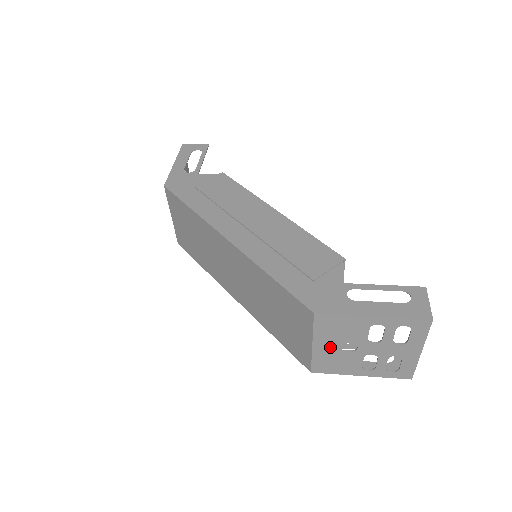
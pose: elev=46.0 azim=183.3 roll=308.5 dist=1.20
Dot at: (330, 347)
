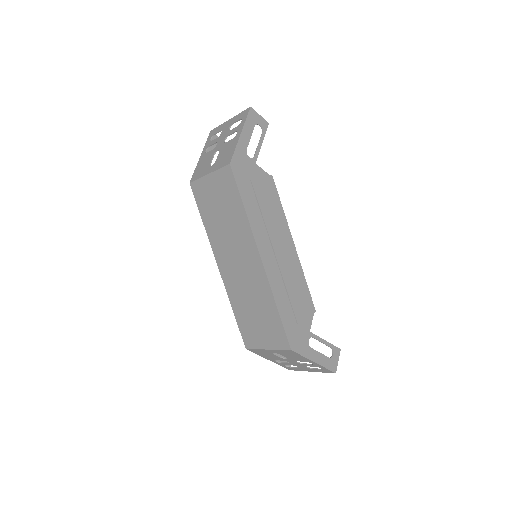
Dot at: occluded
